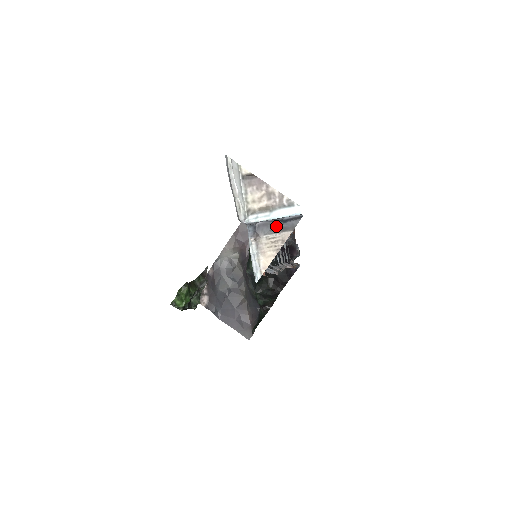
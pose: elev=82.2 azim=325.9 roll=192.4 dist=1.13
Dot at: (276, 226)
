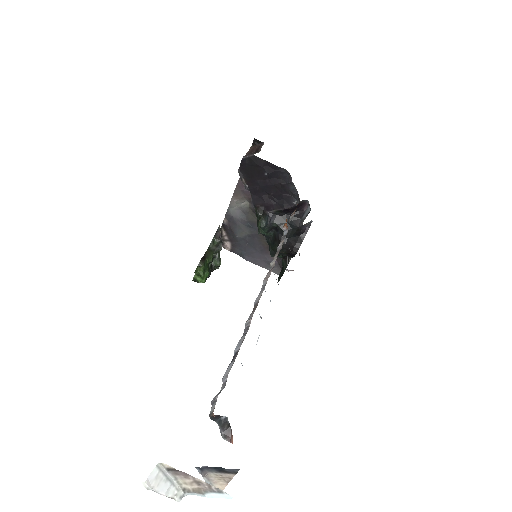
Dot at: (219, 469)
